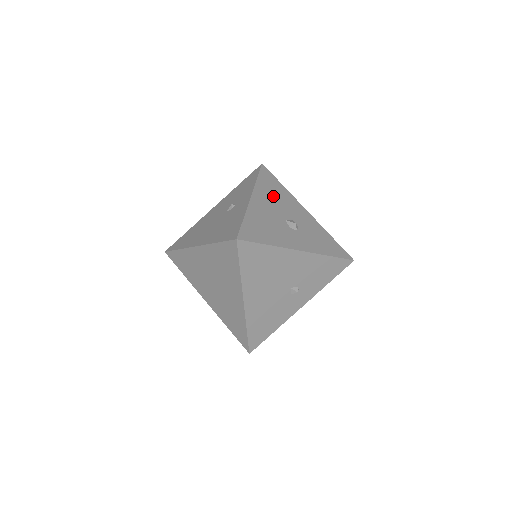
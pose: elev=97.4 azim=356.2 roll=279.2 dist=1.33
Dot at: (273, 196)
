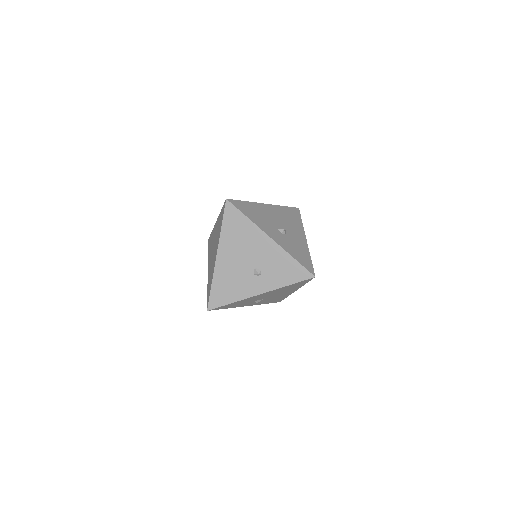
Dot at: (285, 216)
